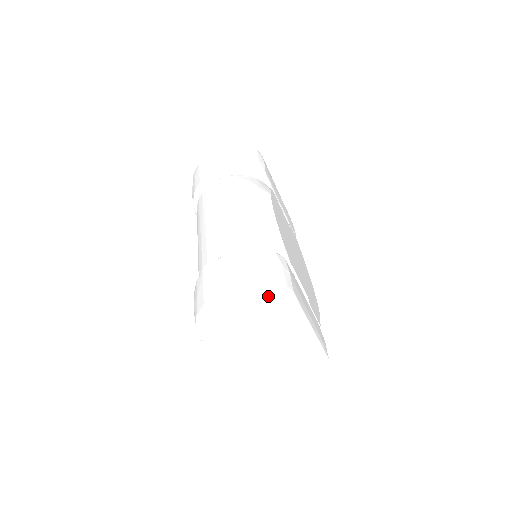
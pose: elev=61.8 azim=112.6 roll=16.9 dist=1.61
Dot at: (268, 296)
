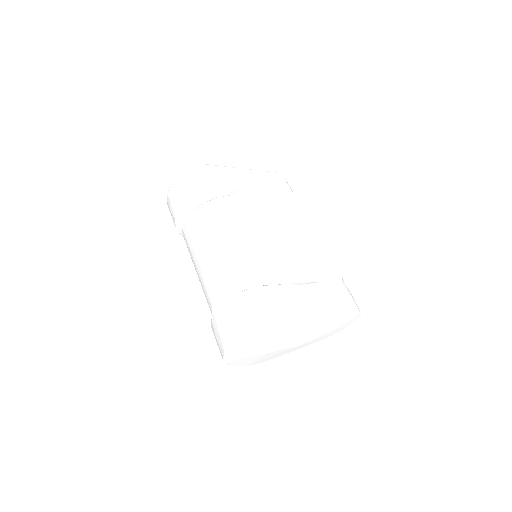
Dot at: (258, 334)
